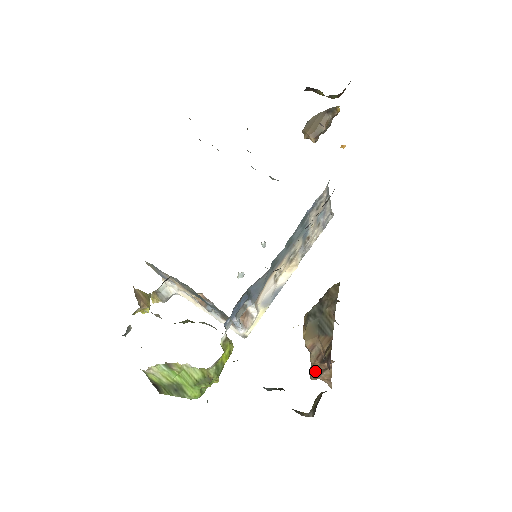
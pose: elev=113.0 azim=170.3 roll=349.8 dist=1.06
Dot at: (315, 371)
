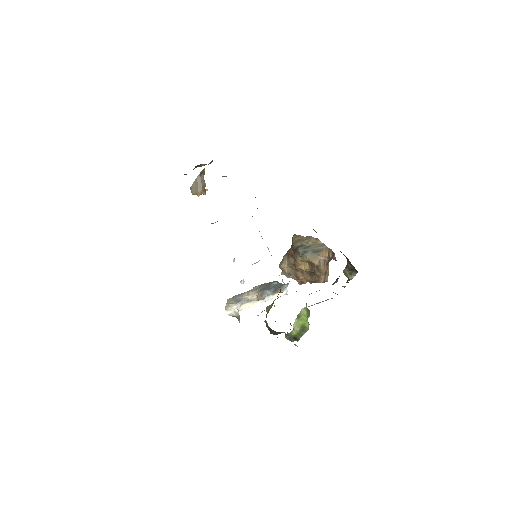
Dot at: (322, 276)
